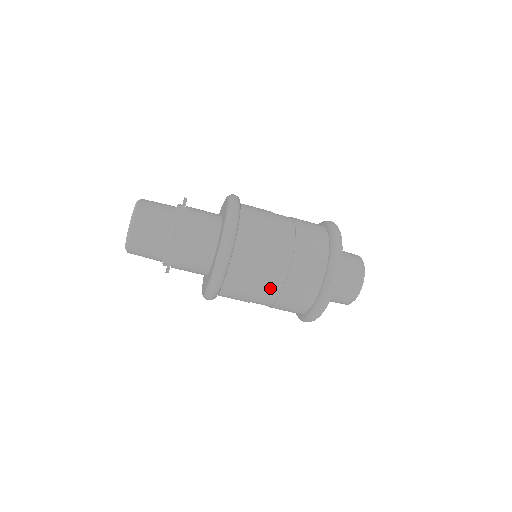
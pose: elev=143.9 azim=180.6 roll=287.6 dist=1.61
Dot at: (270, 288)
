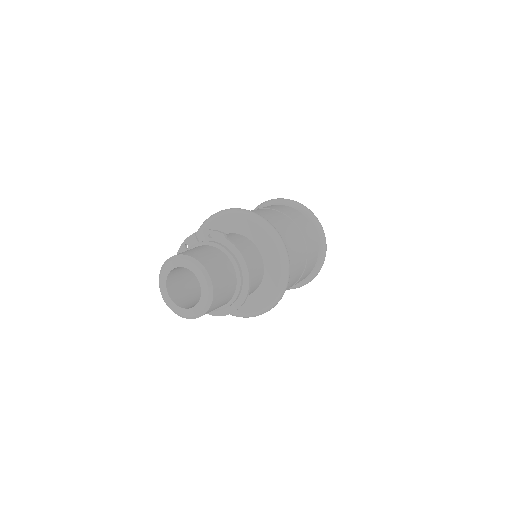
Dot at: occluded
